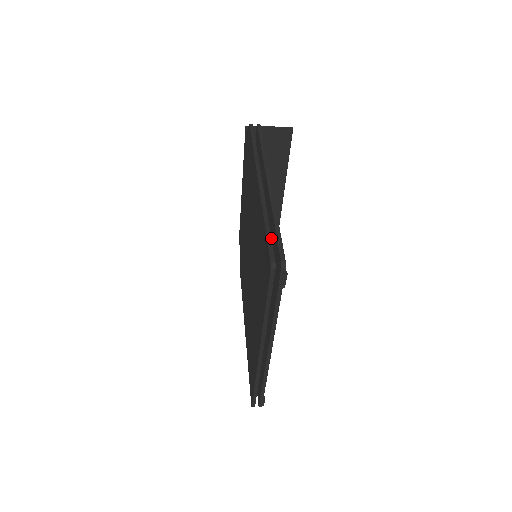
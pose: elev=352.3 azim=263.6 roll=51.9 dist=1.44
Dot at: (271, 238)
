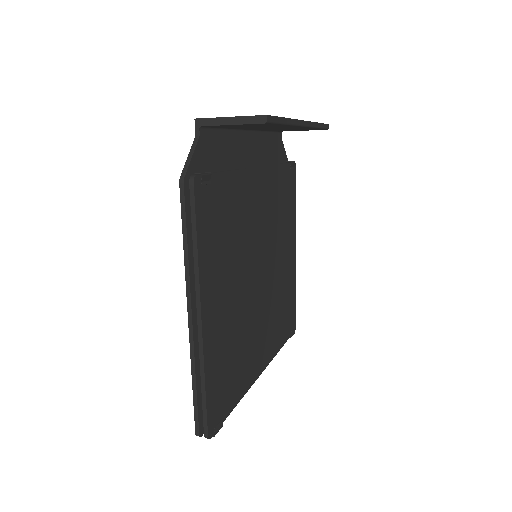
Dot at: (197, 407)
